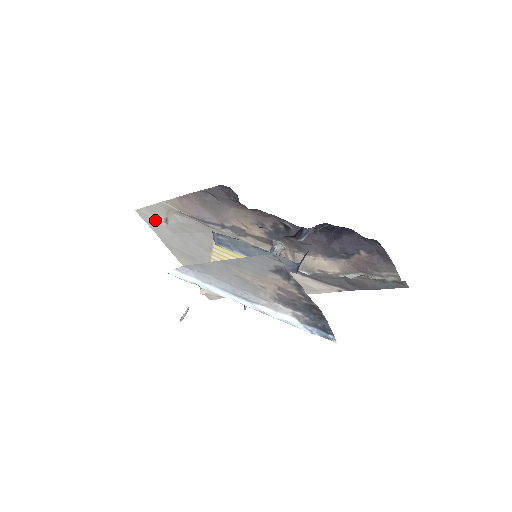
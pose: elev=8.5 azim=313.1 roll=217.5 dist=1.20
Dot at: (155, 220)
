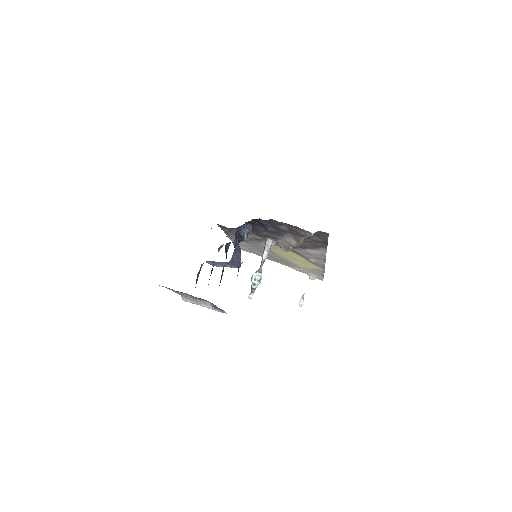
Dot at: (245, 249)
